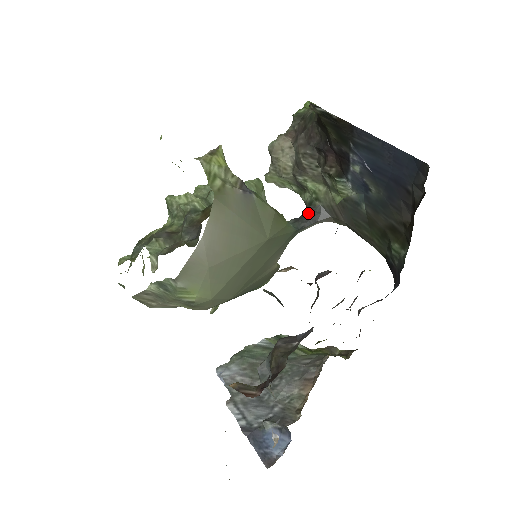
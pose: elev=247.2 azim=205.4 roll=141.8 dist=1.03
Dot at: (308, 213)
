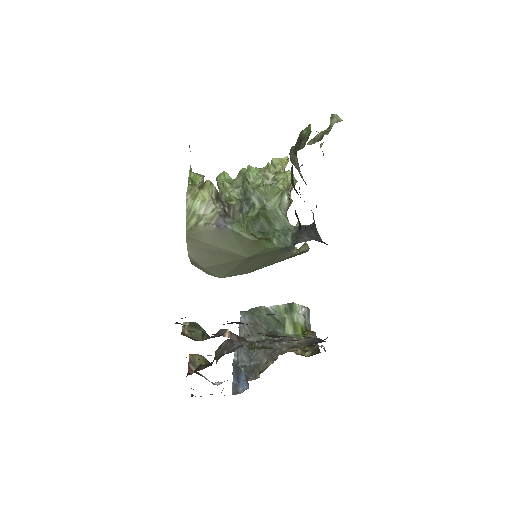
Dot at: (308, 229)
